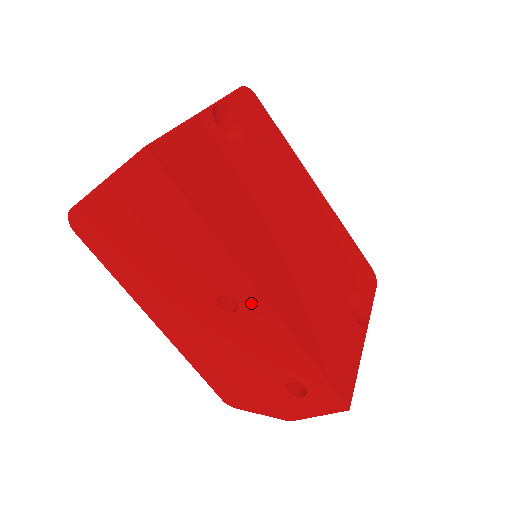
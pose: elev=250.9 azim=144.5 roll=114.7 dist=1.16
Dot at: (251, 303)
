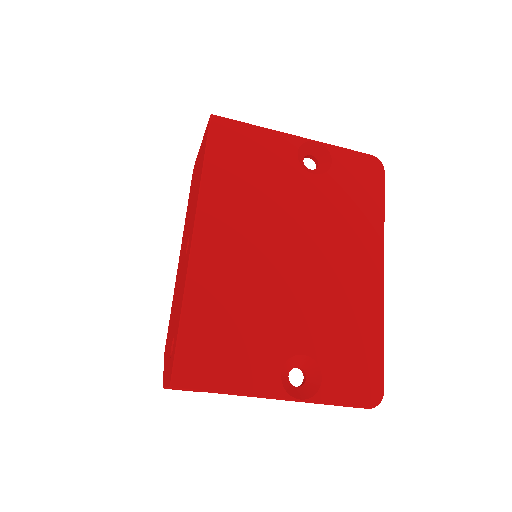
Dot at: occluded
